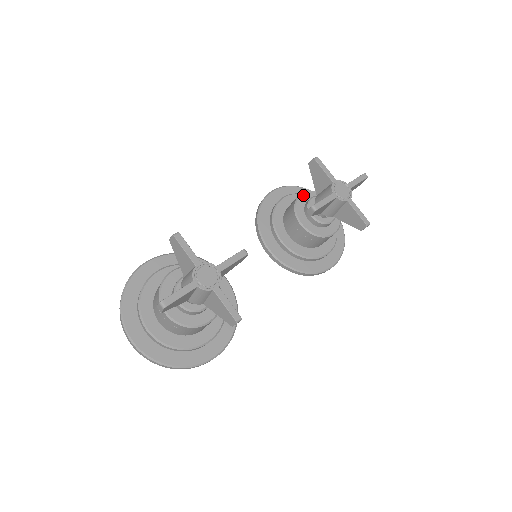
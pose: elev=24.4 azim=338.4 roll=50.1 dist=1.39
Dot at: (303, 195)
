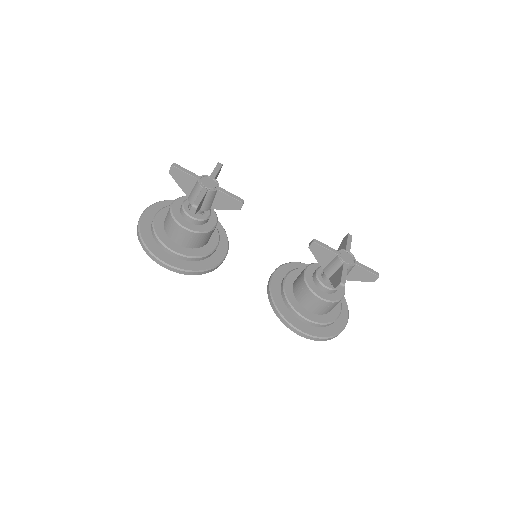
Dot at: occluded
